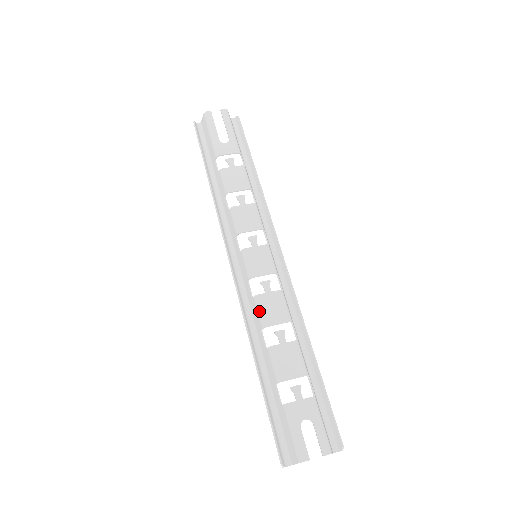
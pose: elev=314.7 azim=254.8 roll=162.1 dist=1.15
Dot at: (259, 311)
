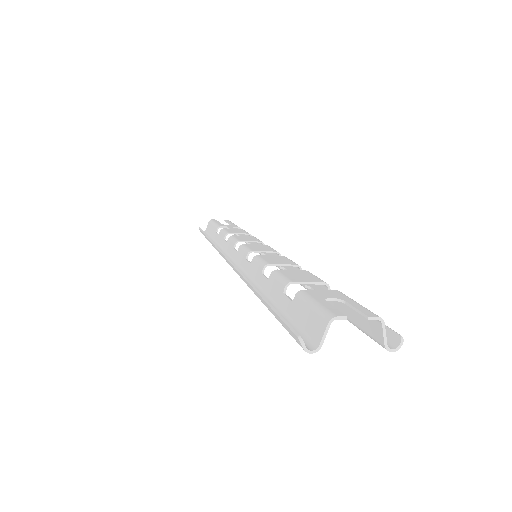
Dot at: (259, 260)
